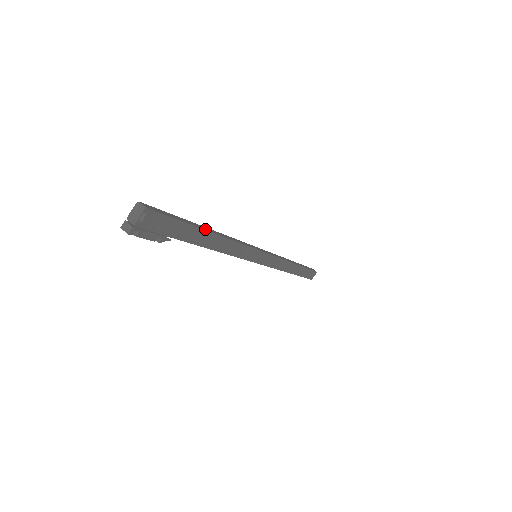
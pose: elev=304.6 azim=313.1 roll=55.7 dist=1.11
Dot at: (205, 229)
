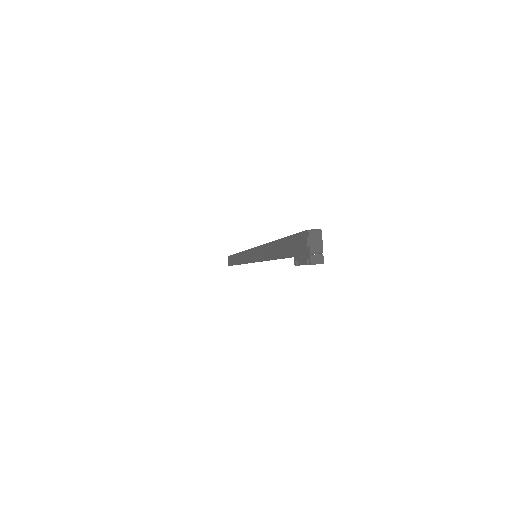
Dot at: occluded
